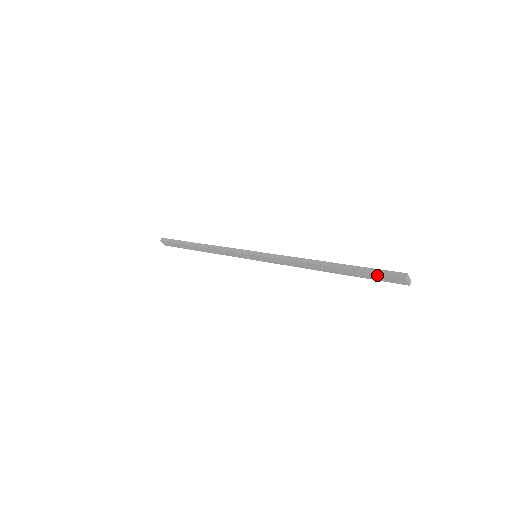
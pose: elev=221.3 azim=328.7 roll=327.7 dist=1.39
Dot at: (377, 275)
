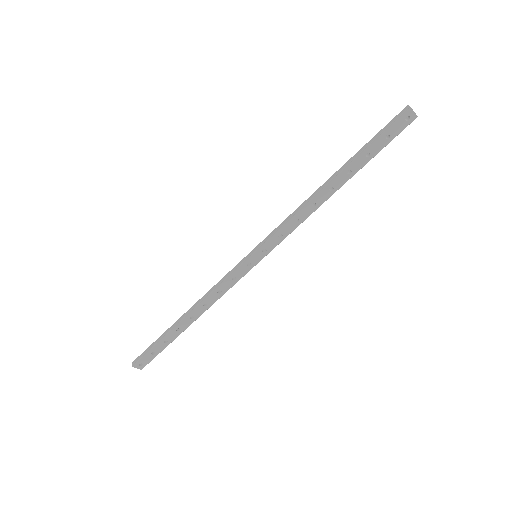
Dot at: (385, 134)
